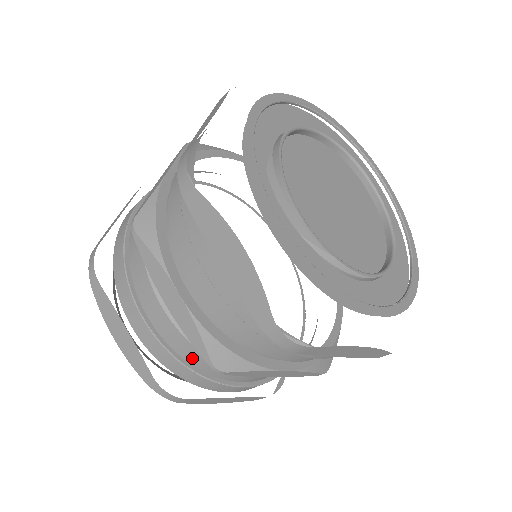
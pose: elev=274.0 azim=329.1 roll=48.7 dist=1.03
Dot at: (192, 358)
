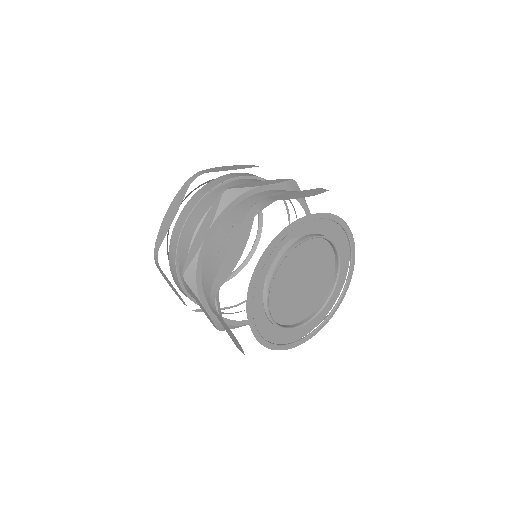
Dot at: (182, 259)
